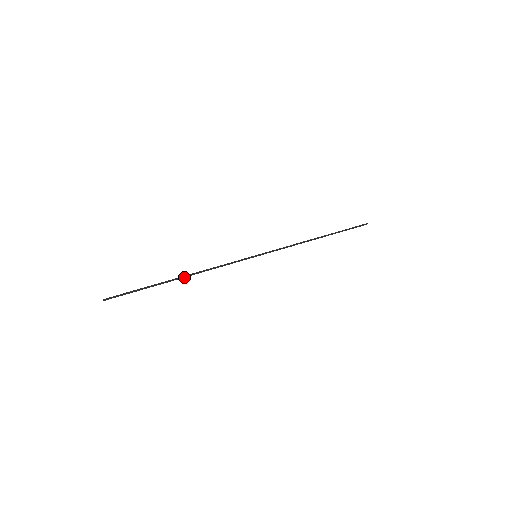
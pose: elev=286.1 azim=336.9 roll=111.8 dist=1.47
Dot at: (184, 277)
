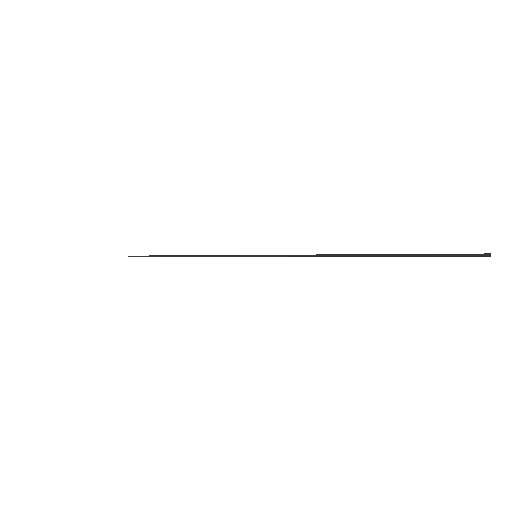
Dot at: (183, 256)
